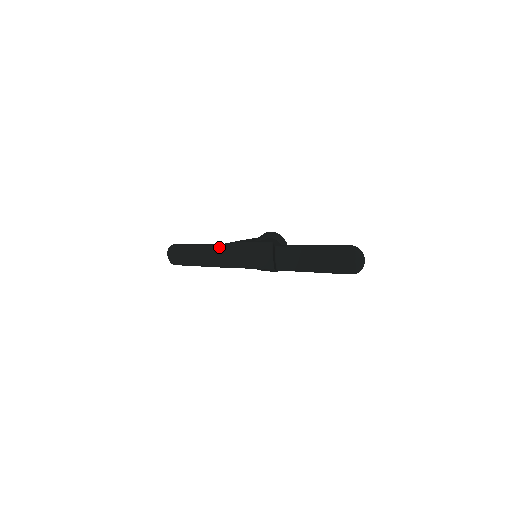
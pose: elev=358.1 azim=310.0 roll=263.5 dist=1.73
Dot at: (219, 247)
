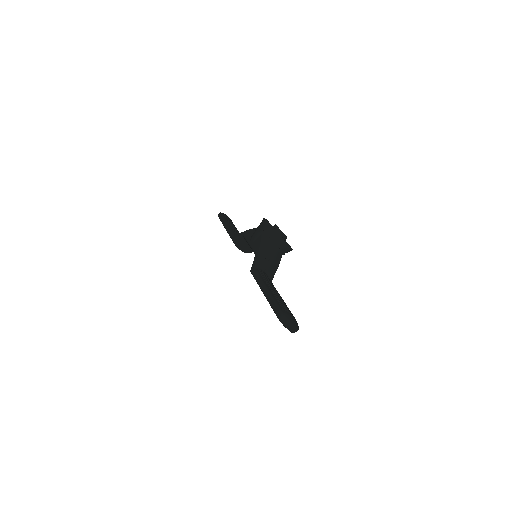
Dot at: occluded
